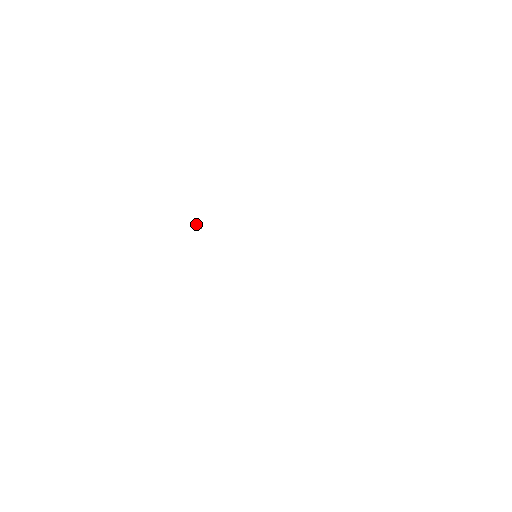
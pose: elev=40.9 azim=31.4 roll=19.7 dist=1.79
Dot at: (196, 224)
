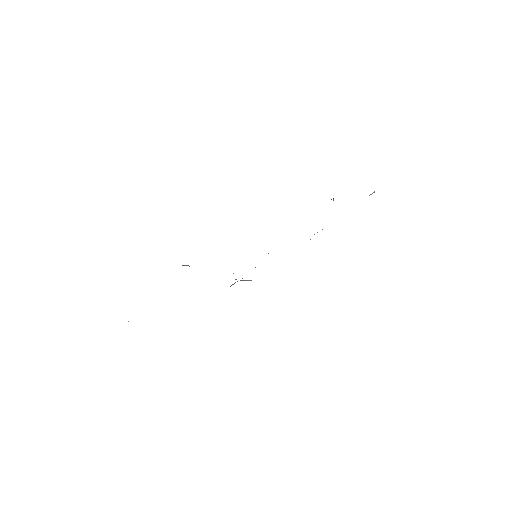
Dot at: occluded
